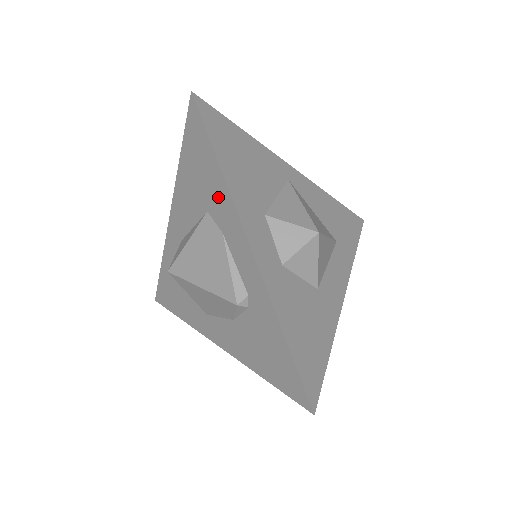
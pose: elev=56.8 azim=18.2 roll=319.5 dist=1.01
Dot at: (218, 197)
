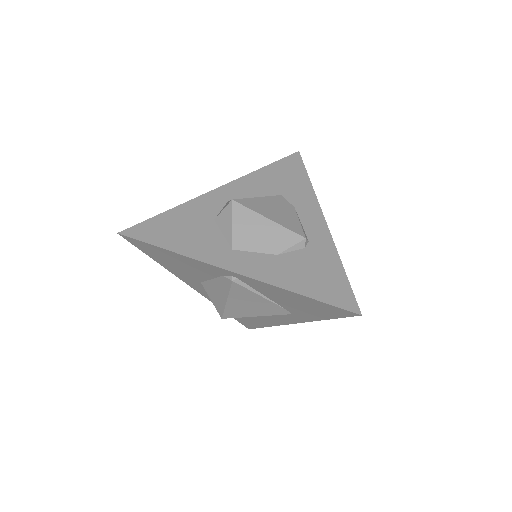
Dot at: (300, 192)
